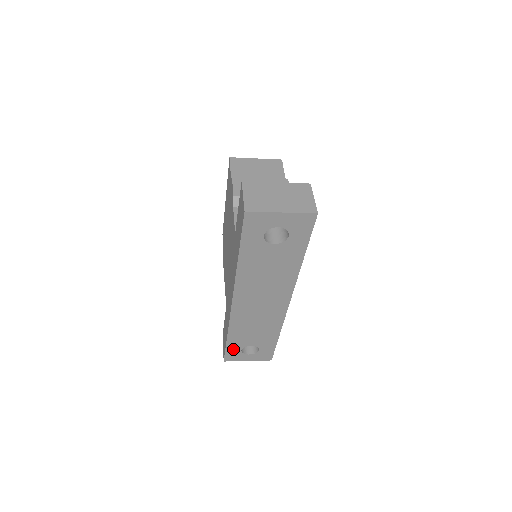
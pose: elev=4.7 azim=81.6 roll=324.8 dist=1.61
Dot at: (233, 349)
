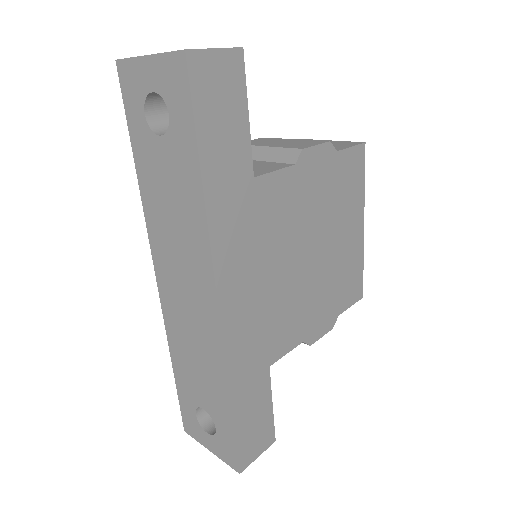
Dot at: (187, 404)
